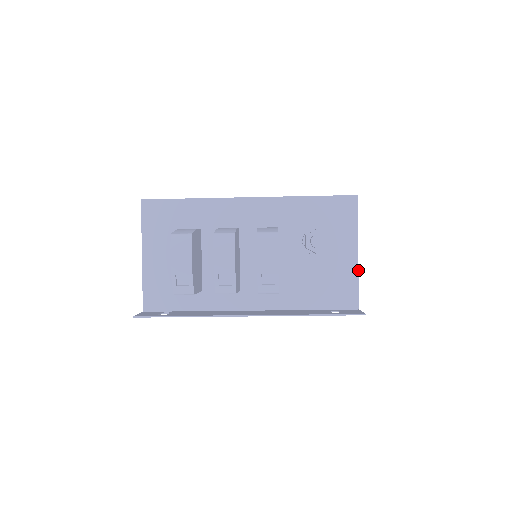
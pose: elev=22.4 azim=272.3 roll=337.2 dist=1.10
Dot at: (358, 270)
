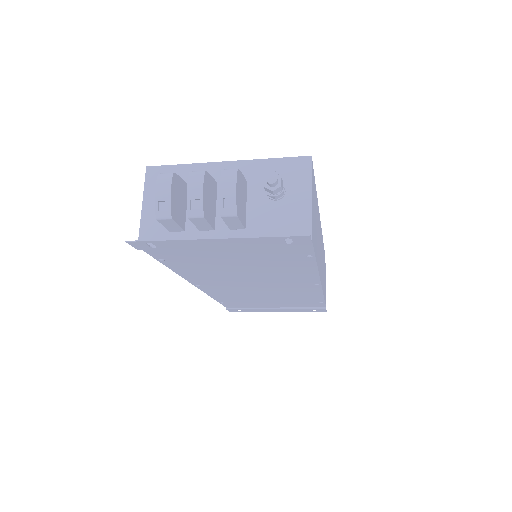
Dot at: (312, 212)
